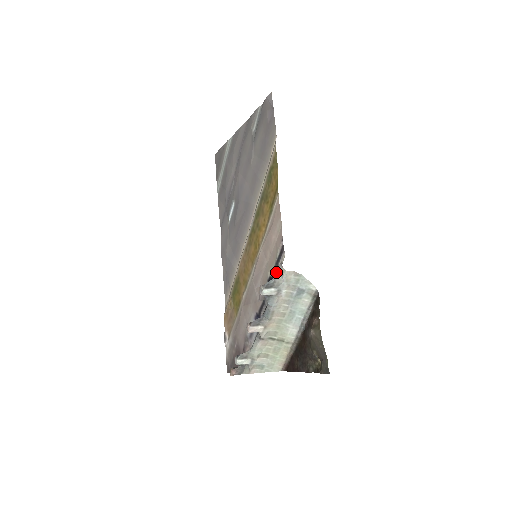
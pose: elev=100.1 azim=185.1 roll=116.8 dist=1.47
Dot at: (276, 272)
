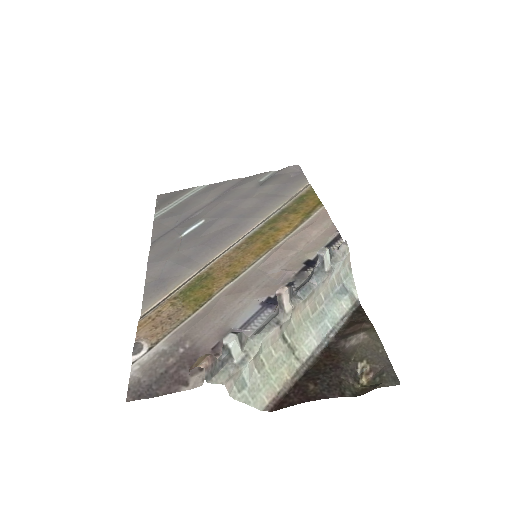
Dot at: occluded
